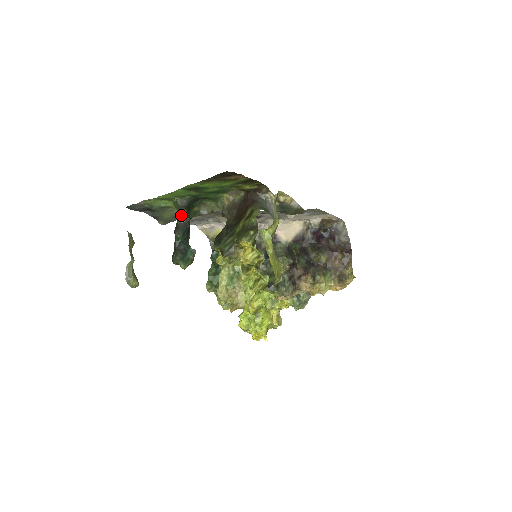
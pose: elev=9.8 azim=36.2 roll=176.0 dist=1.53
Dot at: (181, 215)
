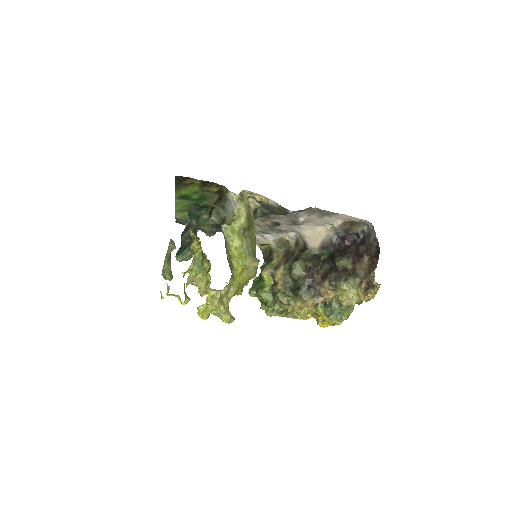
Dot at: (187, 221)
